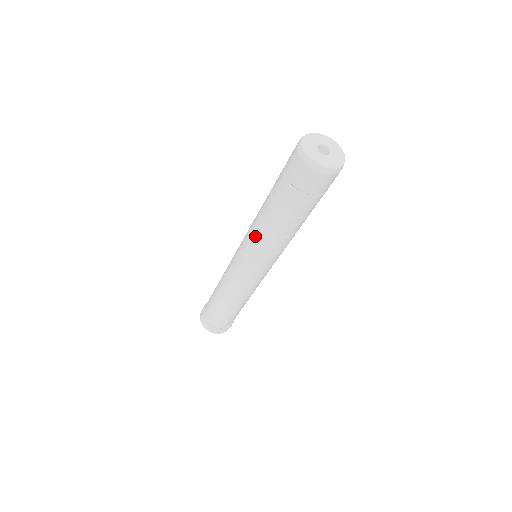
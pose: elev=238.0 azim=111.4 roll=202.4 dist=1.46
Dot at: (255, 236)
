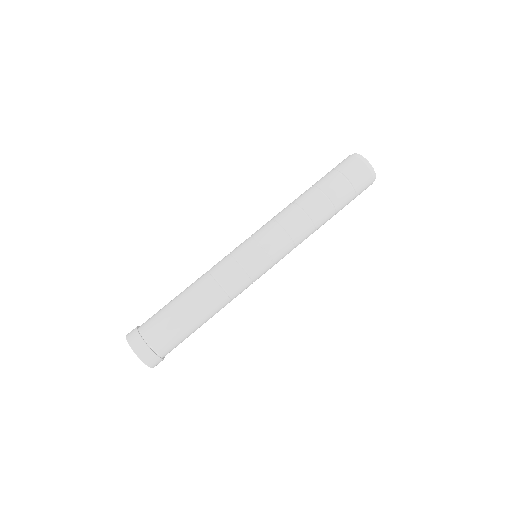
Dot at: (278, 214)
